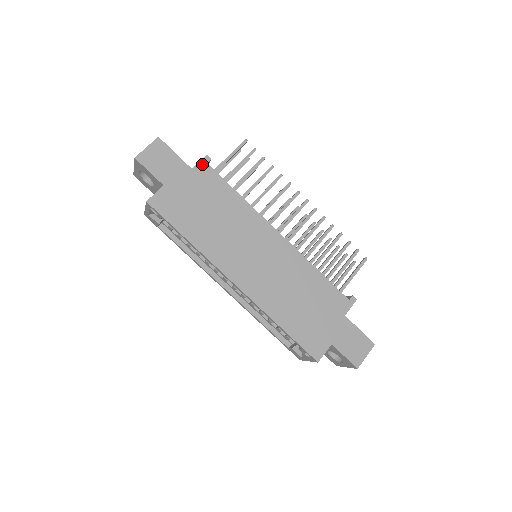
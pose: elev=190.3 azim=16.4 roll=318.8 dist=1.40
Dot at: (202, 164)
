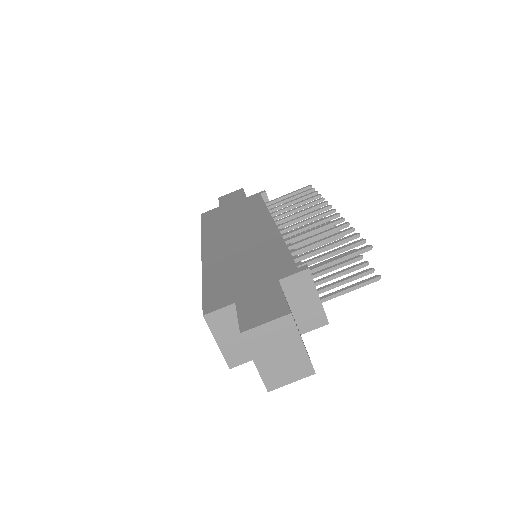
Dot at: (256, 194)
